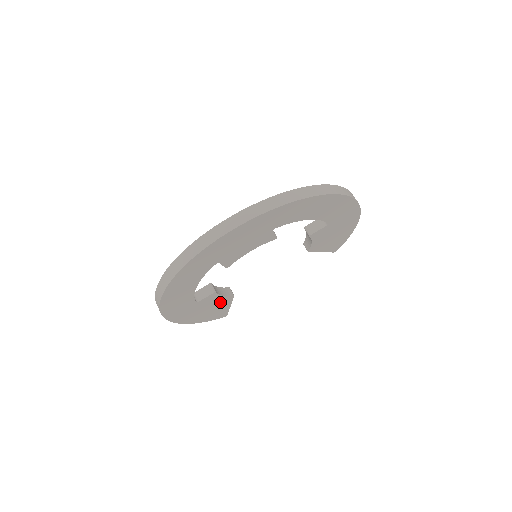
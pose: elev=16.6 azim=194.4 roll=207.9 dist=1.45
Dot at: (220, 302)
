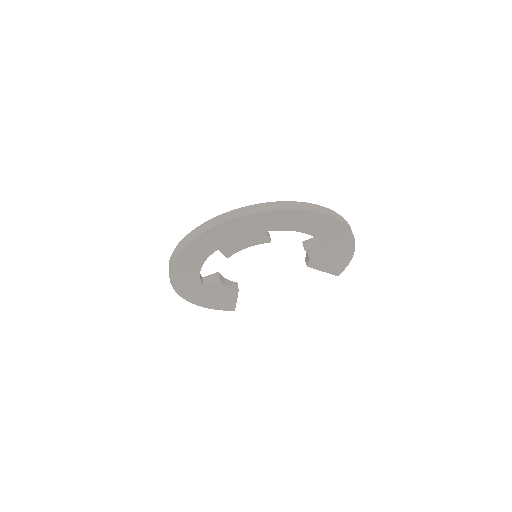
Dot at: (226, 292)
